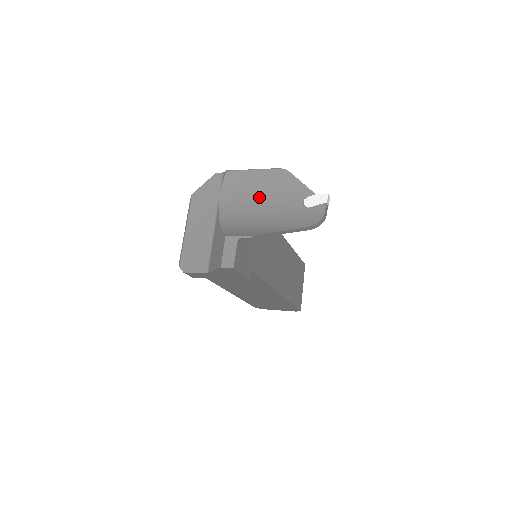
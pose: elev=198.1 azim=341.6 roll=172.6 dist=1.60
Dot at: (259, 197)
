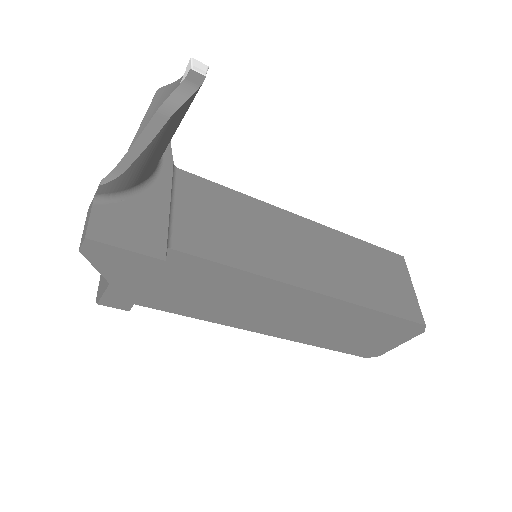
Dot at: occluded
